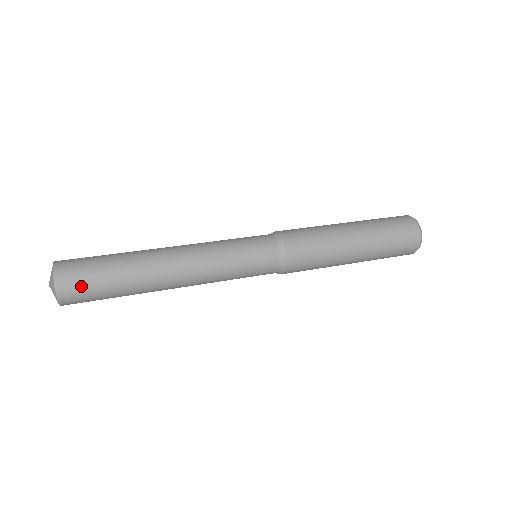
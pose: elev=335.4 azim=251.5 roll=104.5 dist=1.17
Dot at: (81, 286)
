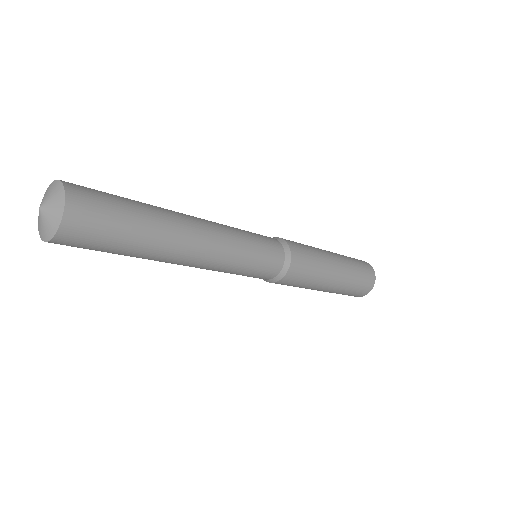
Dot at: (97, 203)
